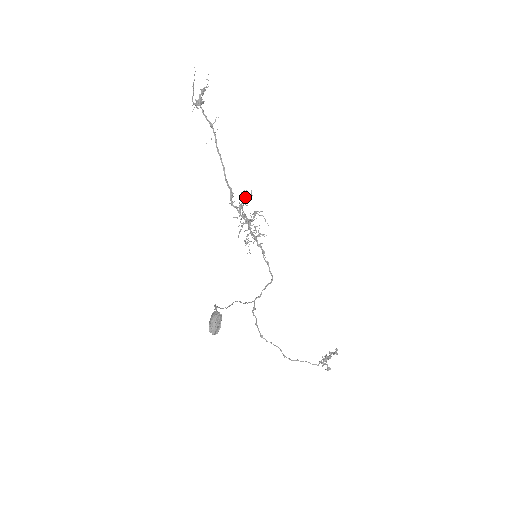
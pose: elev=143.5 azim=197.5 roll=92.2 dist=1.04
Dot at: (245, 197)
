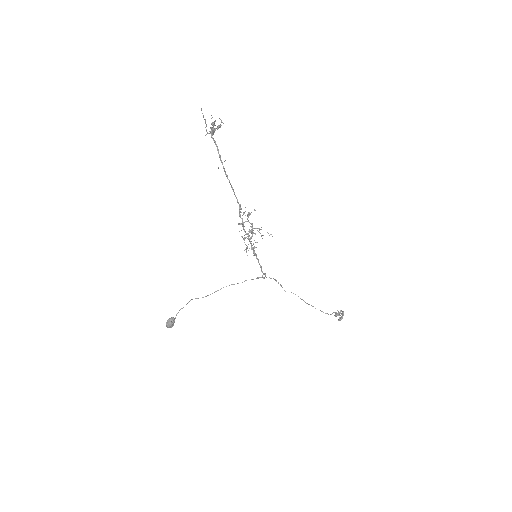
Dot at: (248, 216)
